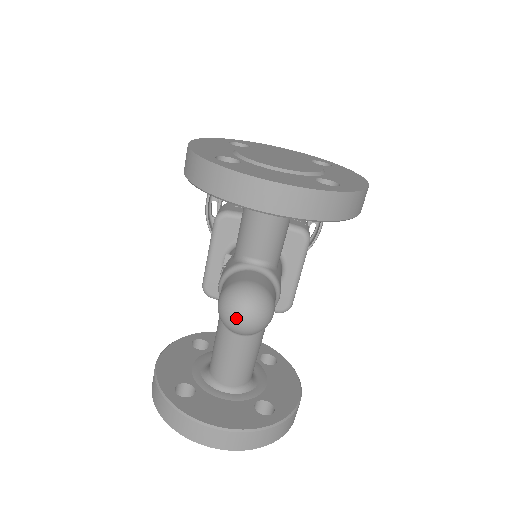
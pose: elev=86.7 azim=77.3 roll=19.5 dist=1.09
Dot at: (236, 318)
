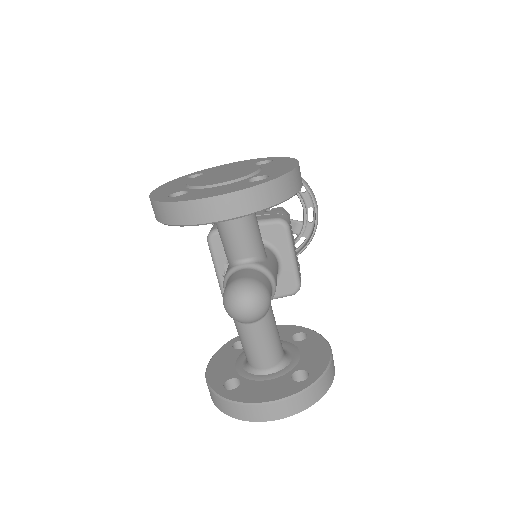
Dot at: (238, 311)
